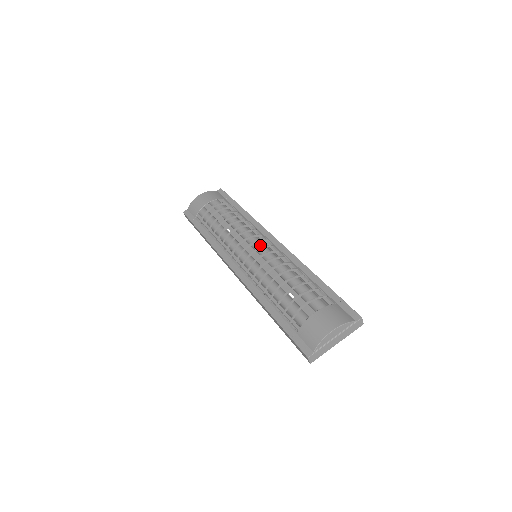
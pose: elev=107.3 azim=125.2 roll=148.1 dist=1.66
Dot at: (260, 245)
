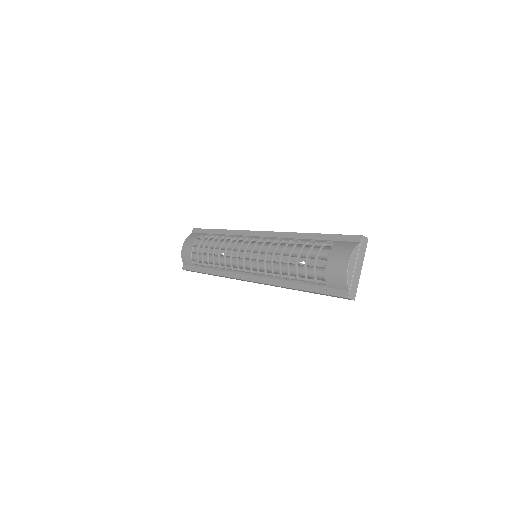
Dot at: (252, 246)
